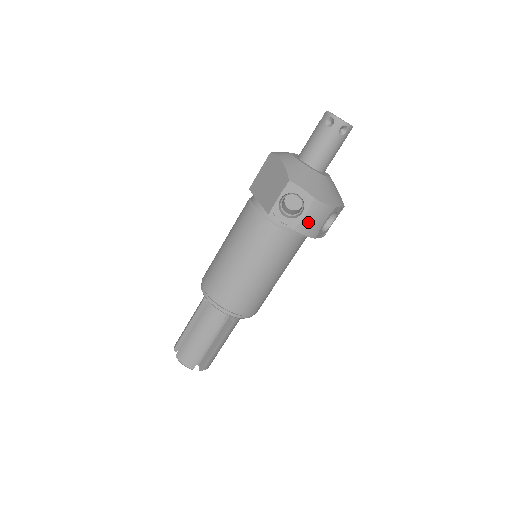
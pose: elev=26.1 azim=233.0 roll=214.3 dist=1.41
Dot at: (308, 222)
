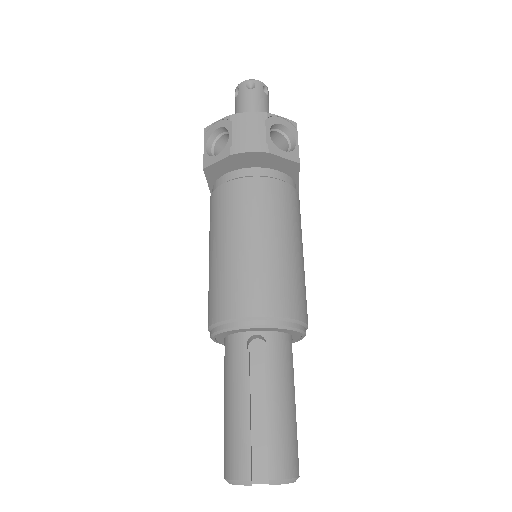
Dot at: (241, 138)
